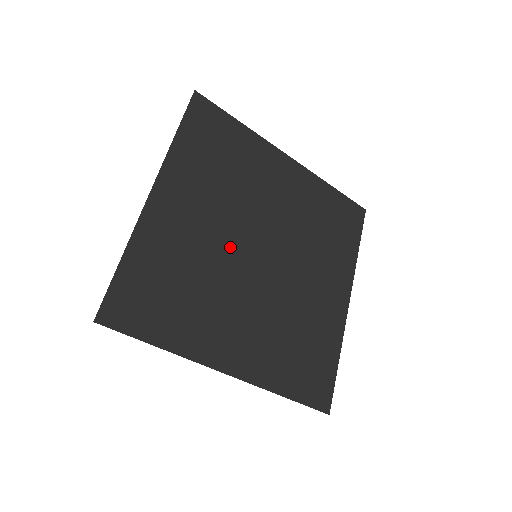
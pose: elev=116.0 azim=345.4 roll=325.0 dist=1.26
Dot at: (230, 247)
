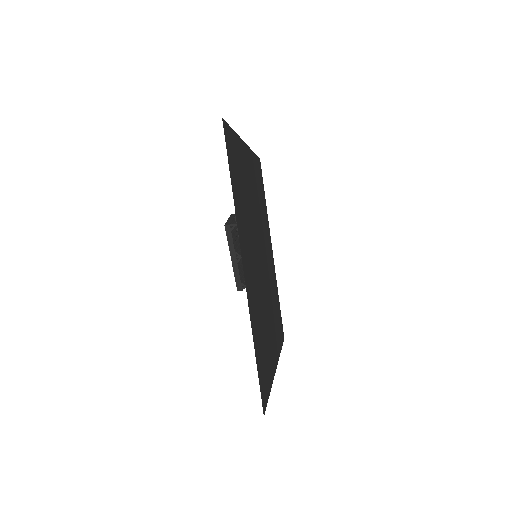
Dot at: (256, 226)
